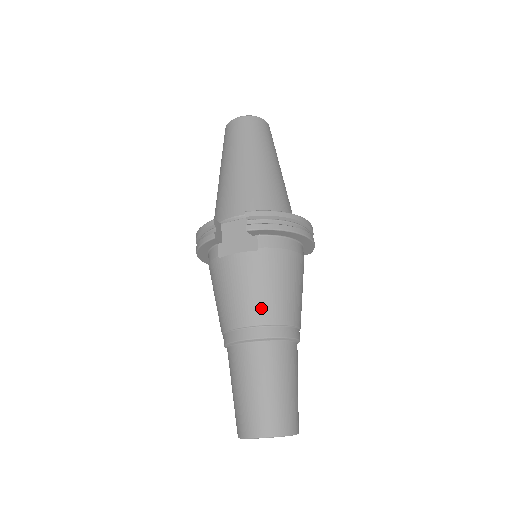
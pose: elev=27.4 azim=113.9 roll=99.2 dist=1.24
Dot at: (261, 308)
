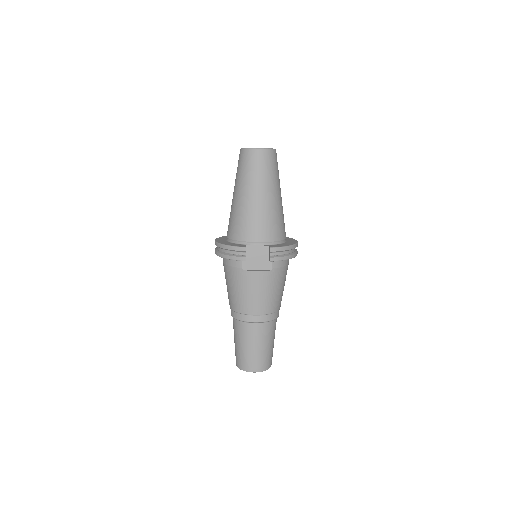
Dot at: (268, 305)
